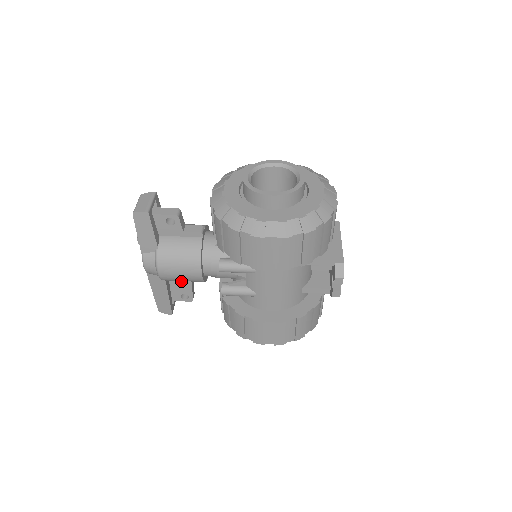
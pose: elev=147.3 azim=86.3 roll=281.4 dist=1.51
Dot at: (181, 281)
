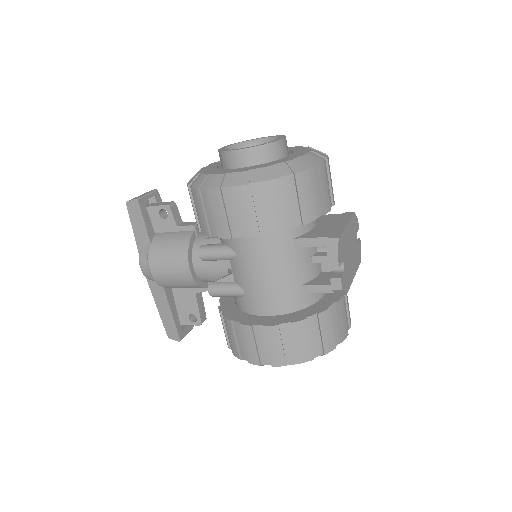
Dot at: (186, 295)
